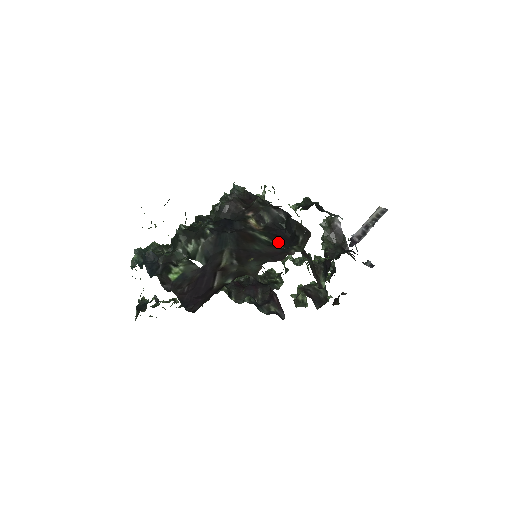
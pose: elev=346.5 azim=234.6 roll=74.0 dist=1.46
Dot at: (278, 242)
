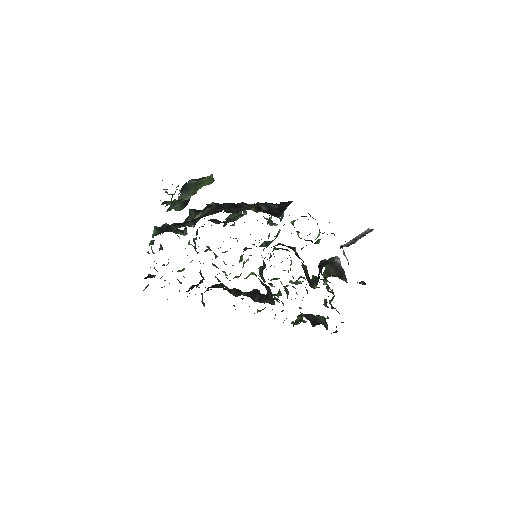
Dot at: occluded
